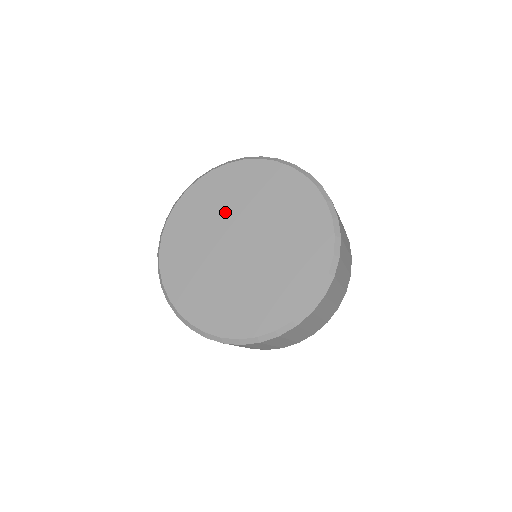
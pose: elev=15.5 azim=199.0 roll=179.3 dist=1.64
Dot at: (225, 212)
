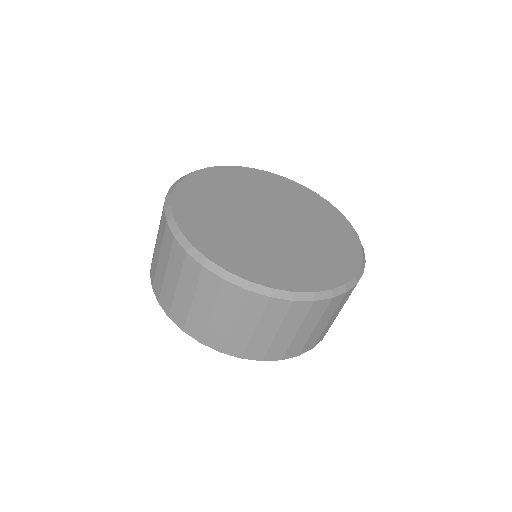
Dot at: (289, 205)
